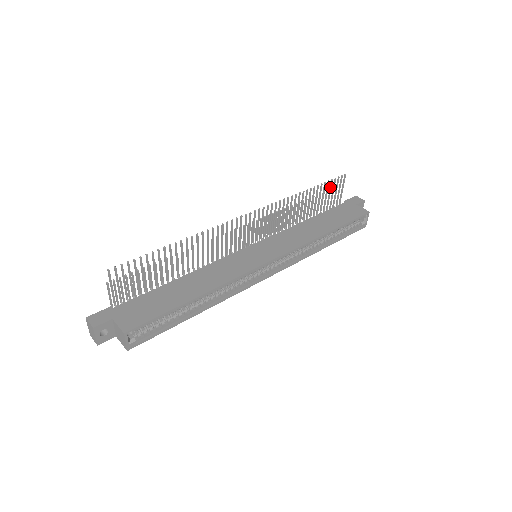
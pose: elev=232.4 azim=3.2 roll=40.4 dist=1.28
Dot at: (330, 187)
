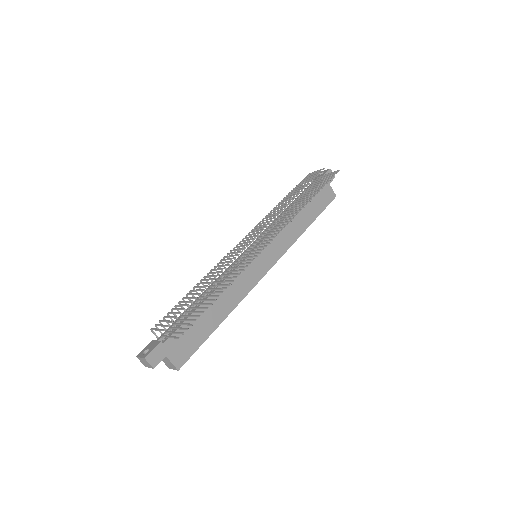
Dot at: (324, 182)
